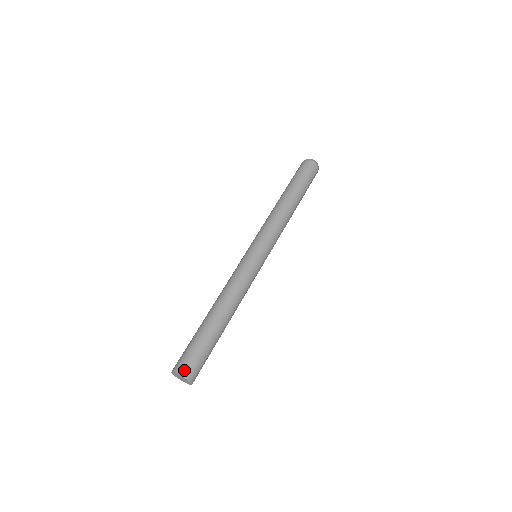
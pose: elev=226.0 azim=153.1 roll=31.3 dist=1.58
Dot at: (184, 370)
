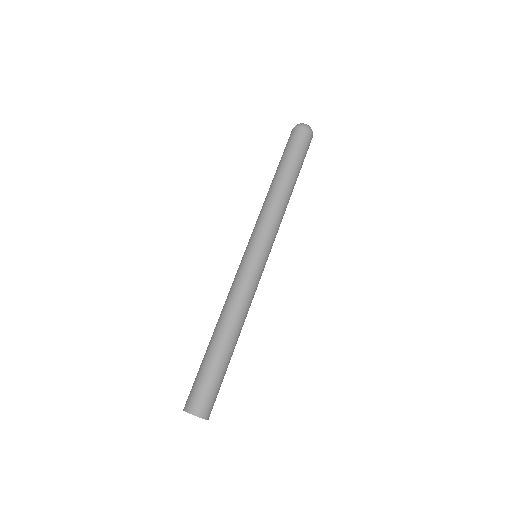
Dot at: (196, 408)
